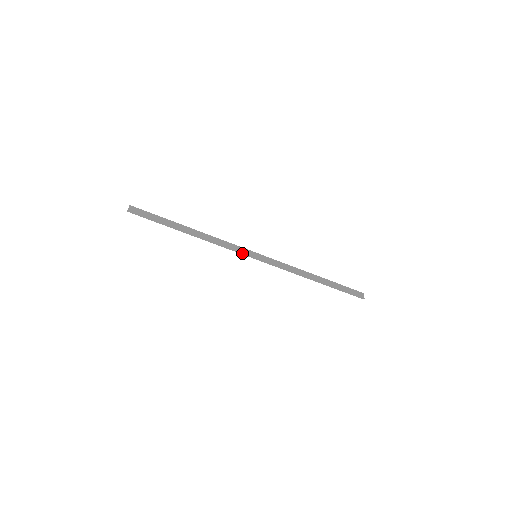
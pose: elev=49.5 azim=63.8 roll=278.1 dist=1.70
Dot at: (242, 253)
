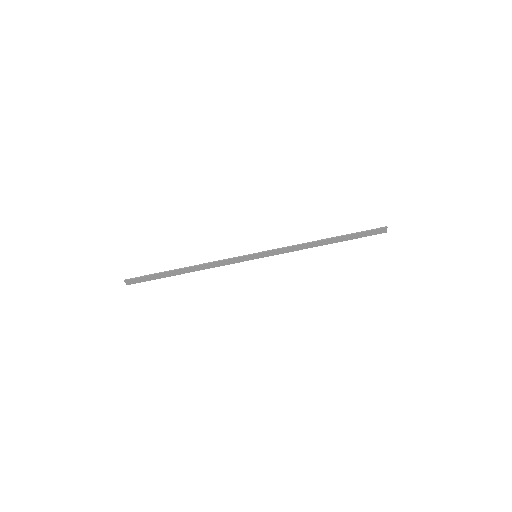
Dot at: (240, 256)
